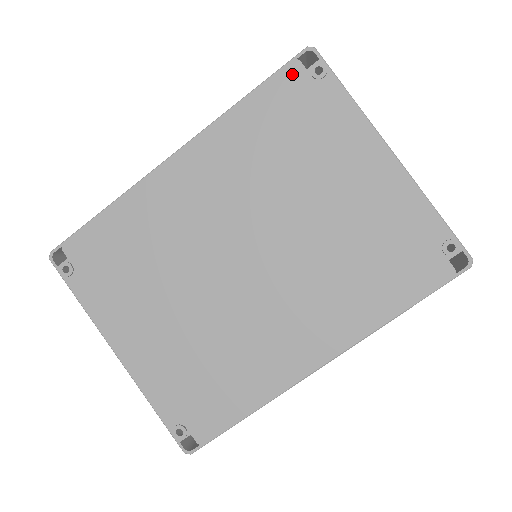
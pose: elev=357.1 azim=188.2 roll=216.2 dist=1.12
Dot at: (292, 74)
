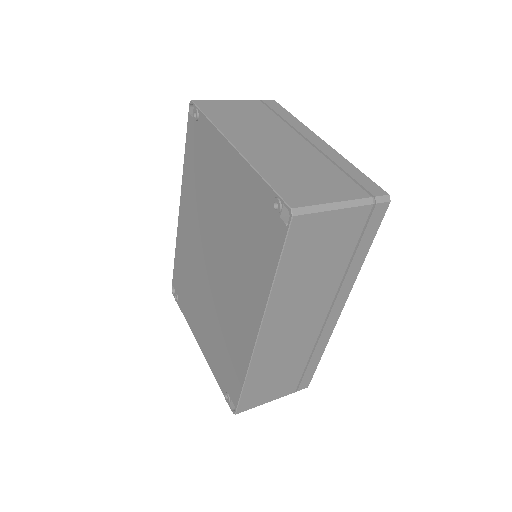
Dot at: (191, 126)
